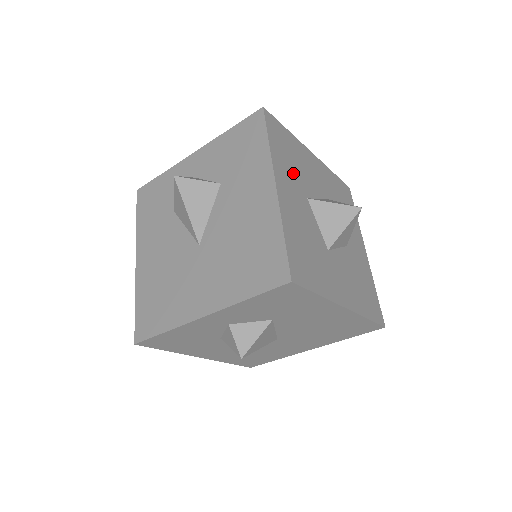
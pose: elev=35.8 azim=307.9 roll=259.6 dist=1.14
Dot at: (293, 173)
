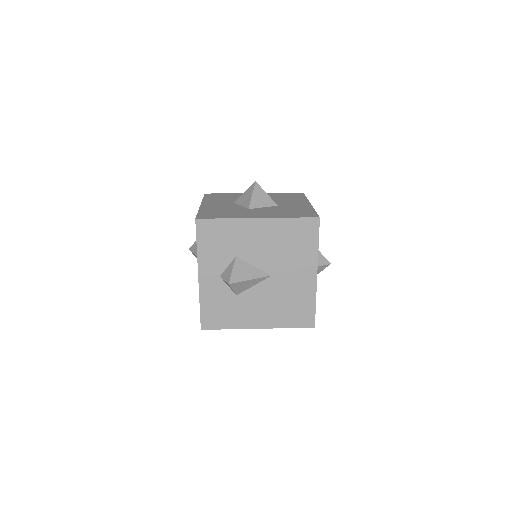
Dot at: (223, 200)
